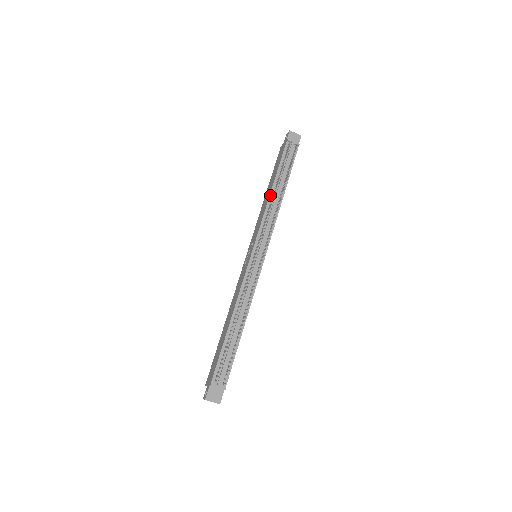
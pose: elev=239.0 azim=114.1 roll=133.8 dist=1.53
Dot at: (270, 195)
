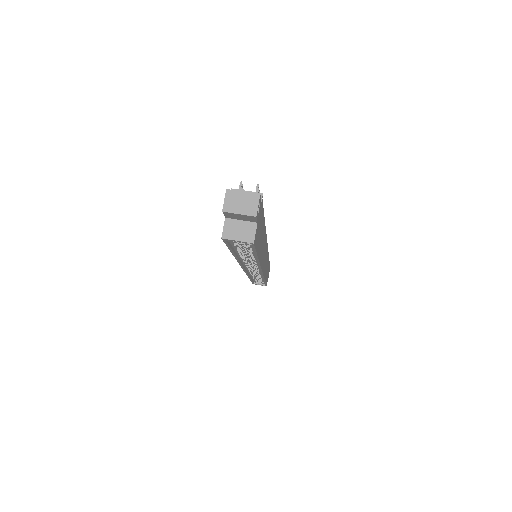
Dot at: occluded
